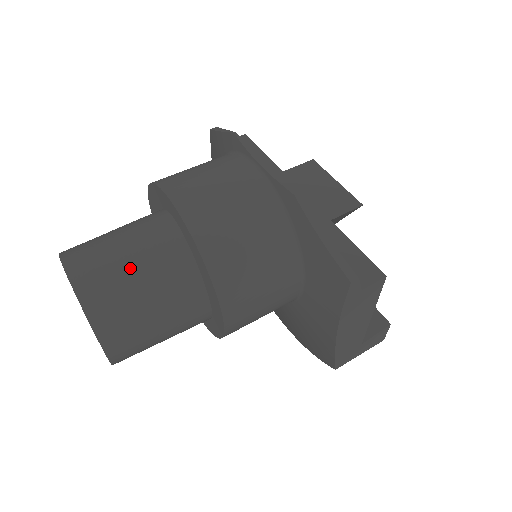
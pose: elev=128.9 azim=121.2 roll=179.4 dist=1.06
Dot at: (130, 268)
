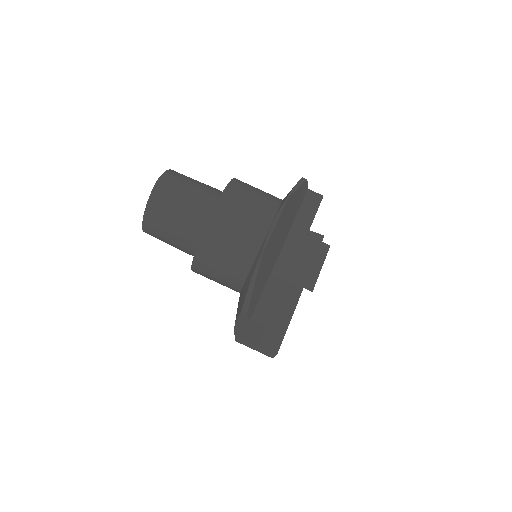
Dot at: (178, 207)
